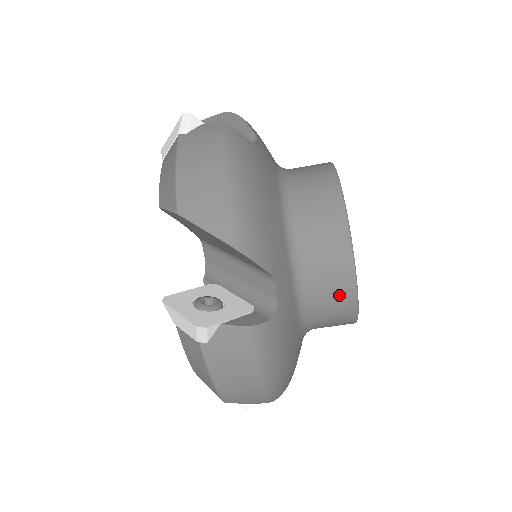
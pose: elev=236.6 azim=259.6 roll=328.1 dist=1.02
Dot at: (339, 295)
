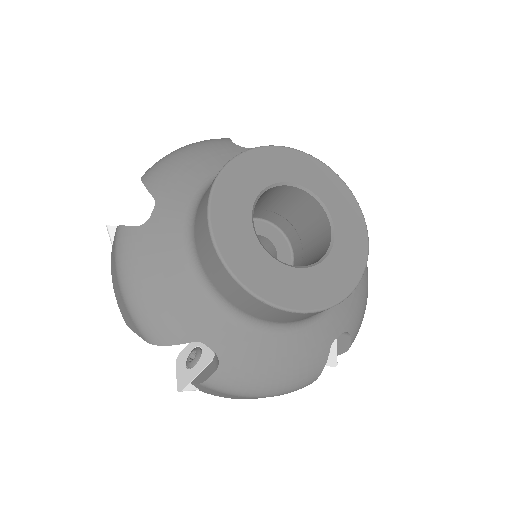
Dot at: (275, 314)
